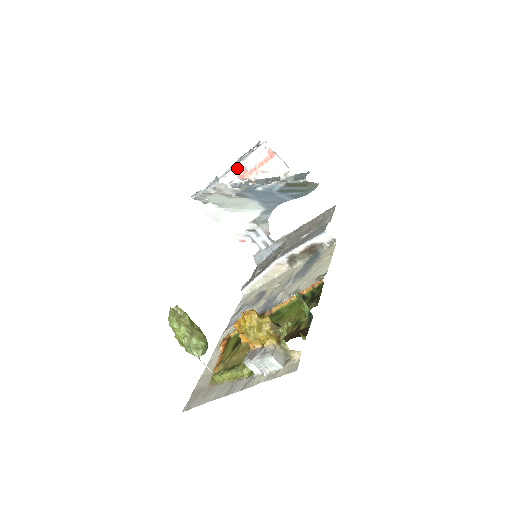
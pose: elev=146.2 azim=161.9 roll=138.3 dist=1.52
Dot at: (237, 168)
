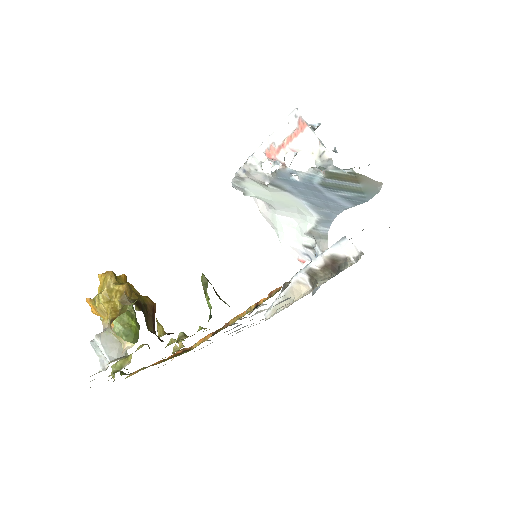
Dot at: (265, 144)
